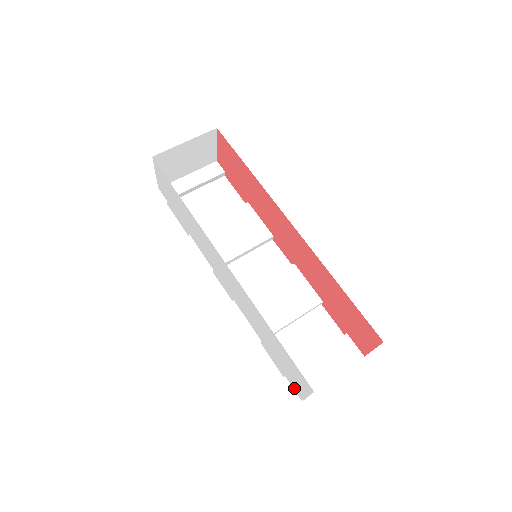
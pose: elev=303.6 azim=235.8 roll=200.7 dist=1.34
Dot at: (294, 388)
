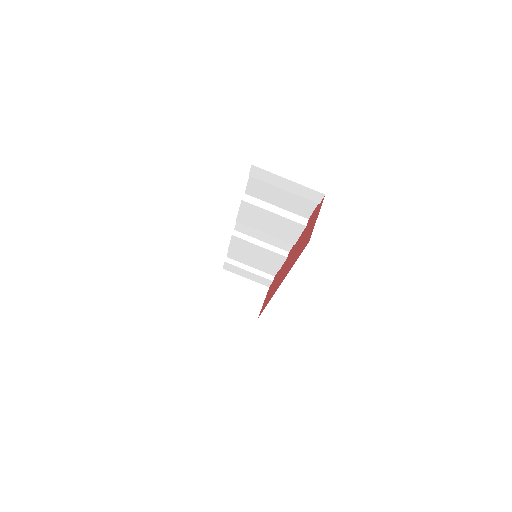
Dot at: occluded
